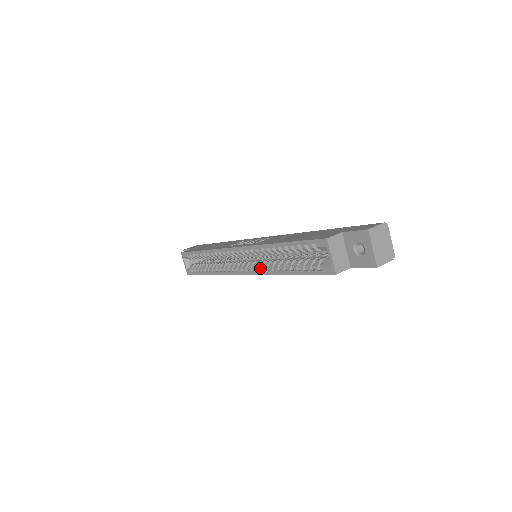
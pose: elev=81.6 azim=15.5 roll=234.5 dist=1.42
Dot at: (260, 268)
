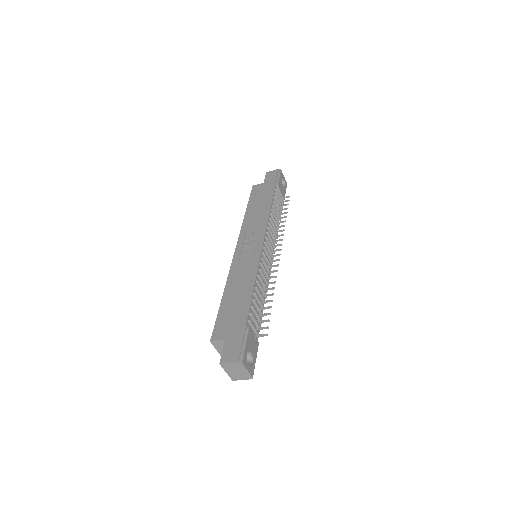
Dot at: occluded
